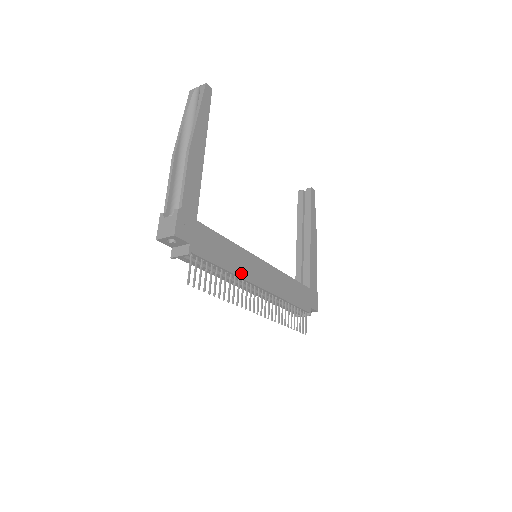
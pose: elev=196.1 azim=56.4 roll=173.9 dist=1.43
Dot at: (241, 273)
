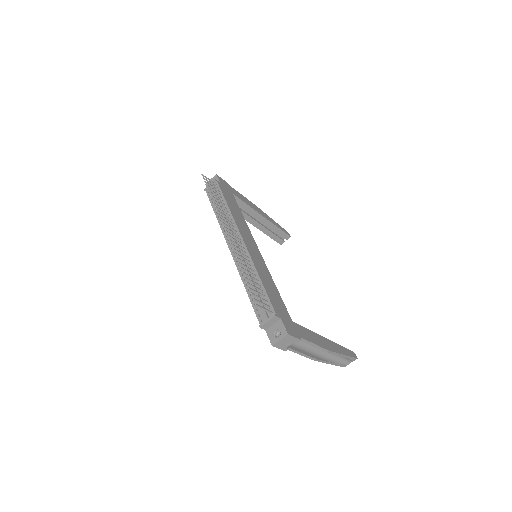
Dot at: (236, 219)
